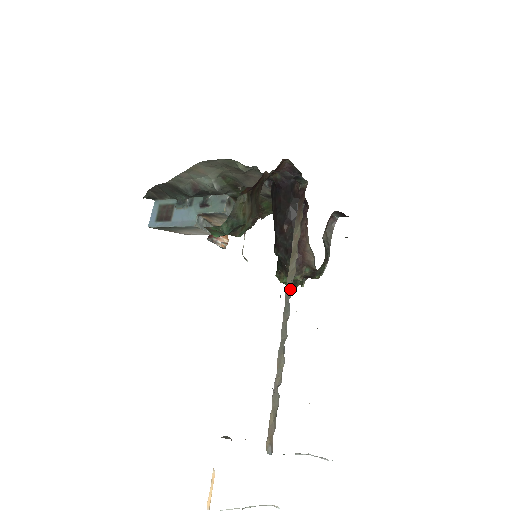
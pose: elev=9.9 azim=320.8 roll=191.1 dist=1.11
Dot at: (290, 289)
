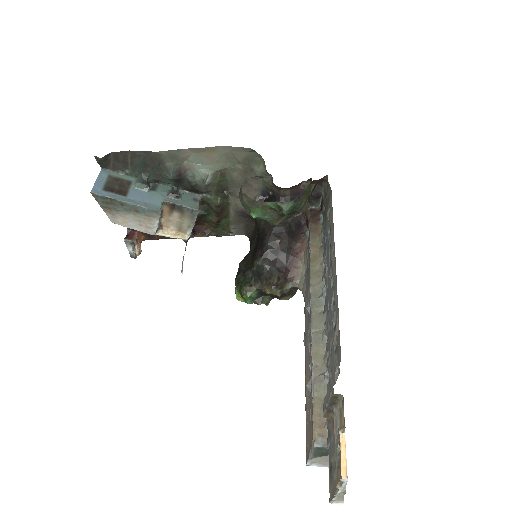
Dot at: (318, 287)
